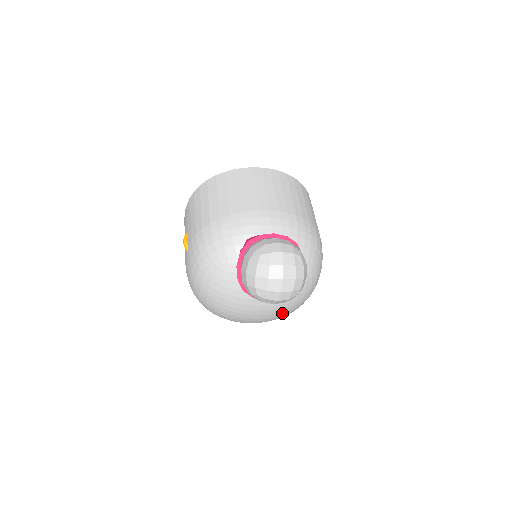
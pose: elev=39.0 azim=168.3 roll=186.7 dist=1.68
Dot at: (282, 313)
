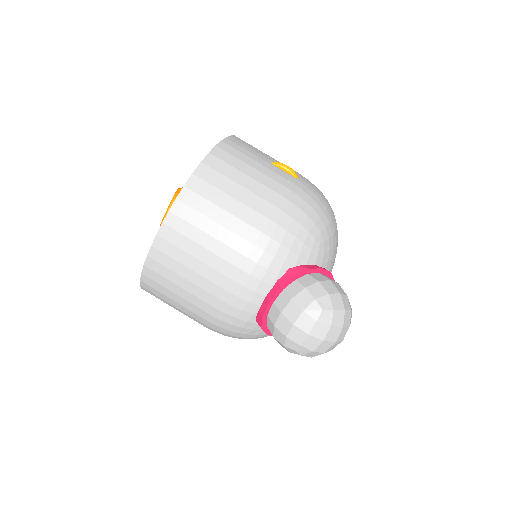
Dot at: occluded
